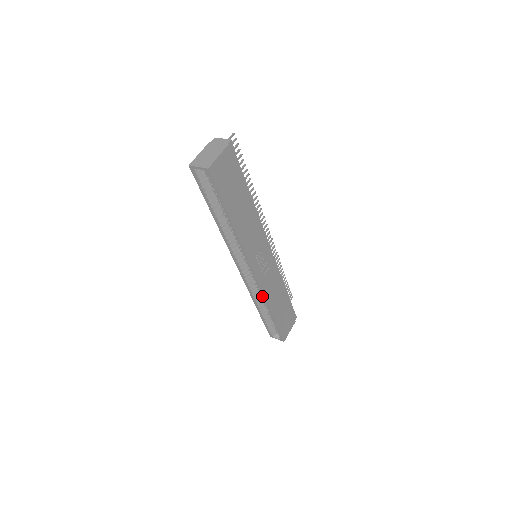
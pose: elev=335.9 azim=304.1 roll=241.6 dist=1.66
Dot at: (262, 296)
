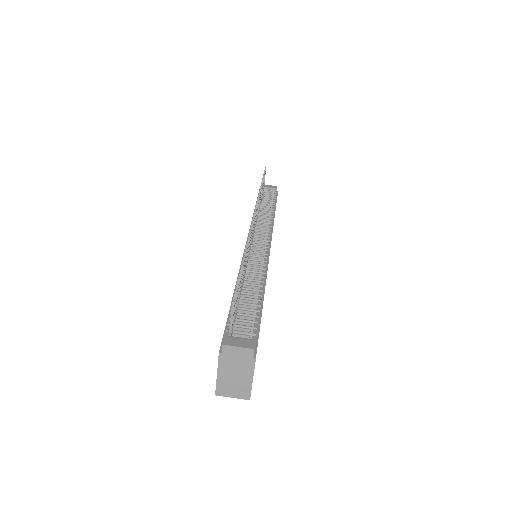
Dot at: occluded
